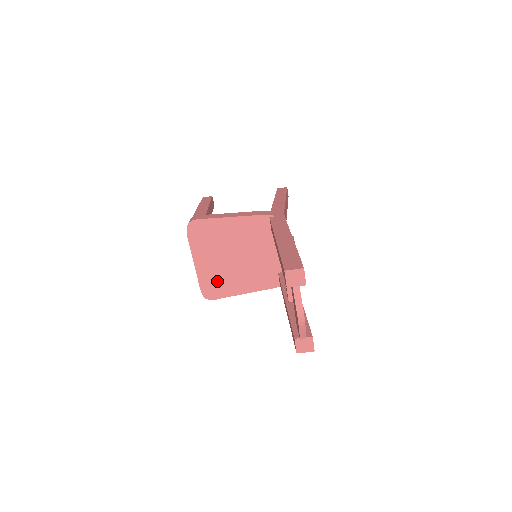
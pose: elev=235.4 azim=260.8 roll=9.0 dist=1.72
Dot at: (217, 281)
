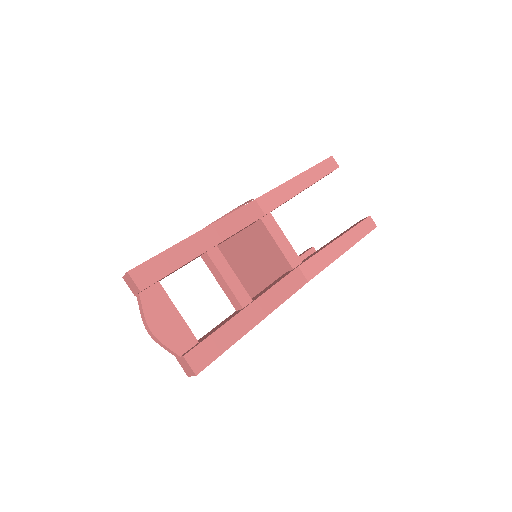
Dot at: (249, 289)
